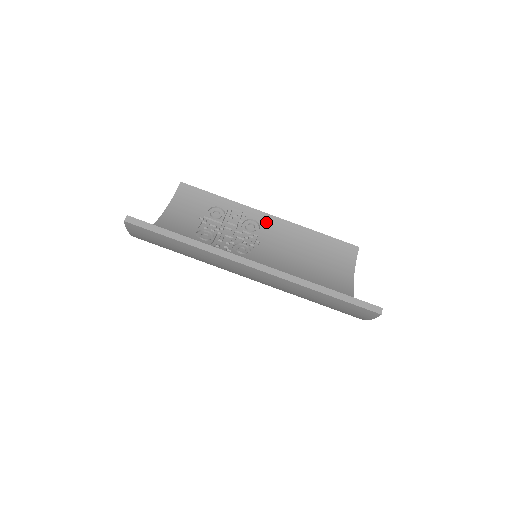
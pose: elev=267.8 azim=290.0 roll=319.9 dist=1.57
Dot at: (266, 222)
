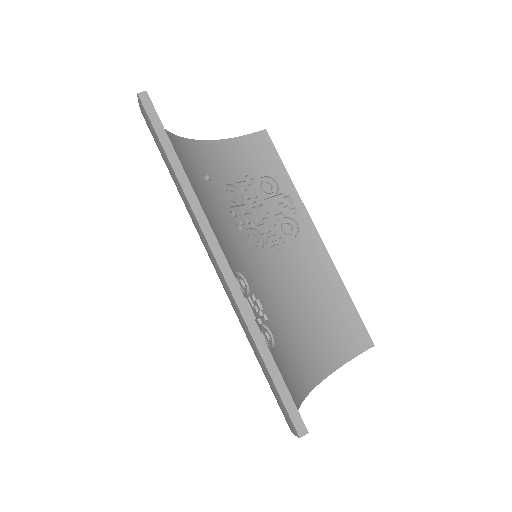
Dot at: (307, 237)
